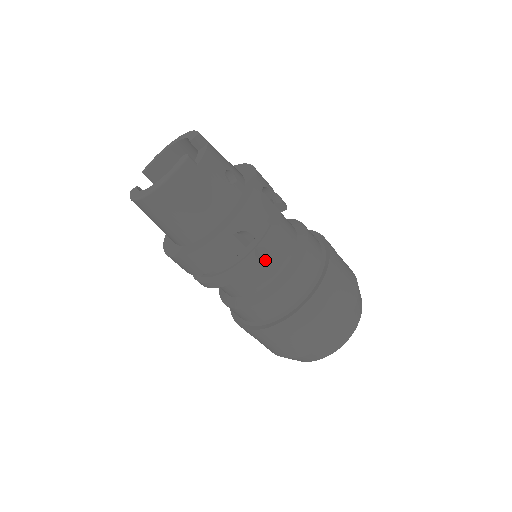
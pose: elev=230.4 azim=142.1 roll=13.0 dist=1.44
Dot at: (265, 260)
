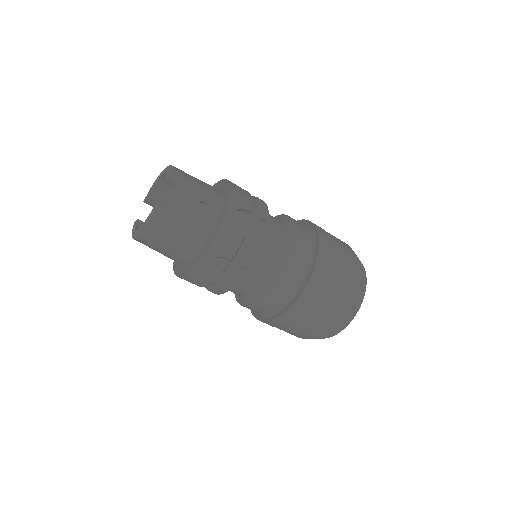
Dot at: (250, 272)
